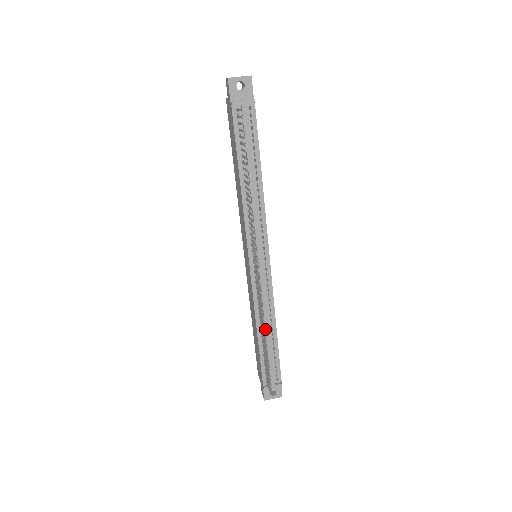
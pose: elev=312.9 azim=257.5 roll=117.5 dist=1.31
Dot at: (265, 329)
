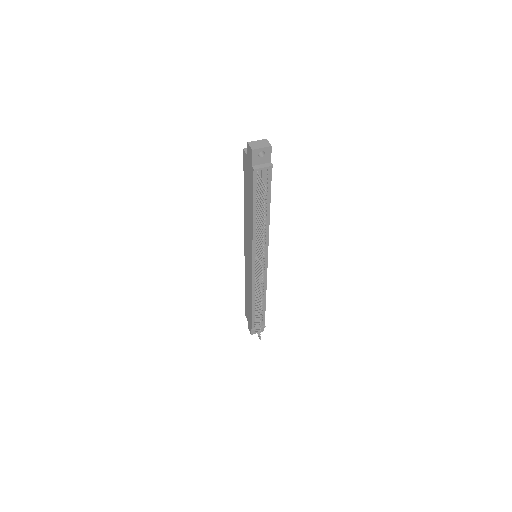
Dot at: occluded
